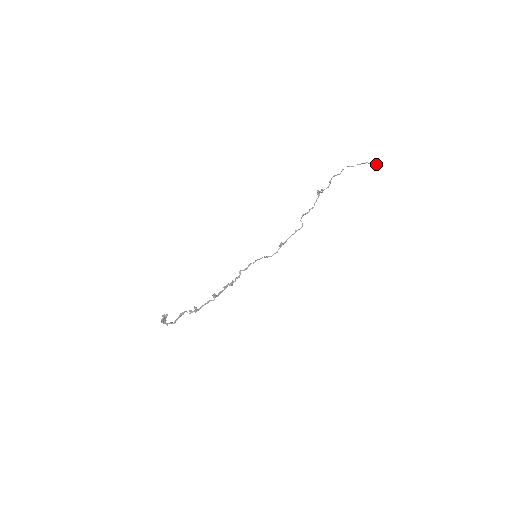
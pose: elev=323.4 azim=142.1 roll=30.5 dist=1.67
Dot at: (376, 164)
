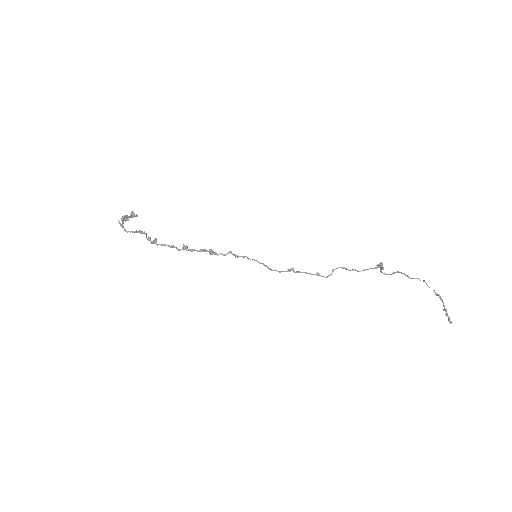
Dot at: occluded
